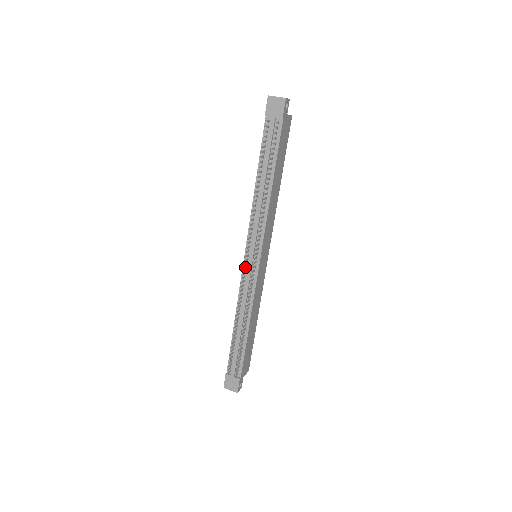
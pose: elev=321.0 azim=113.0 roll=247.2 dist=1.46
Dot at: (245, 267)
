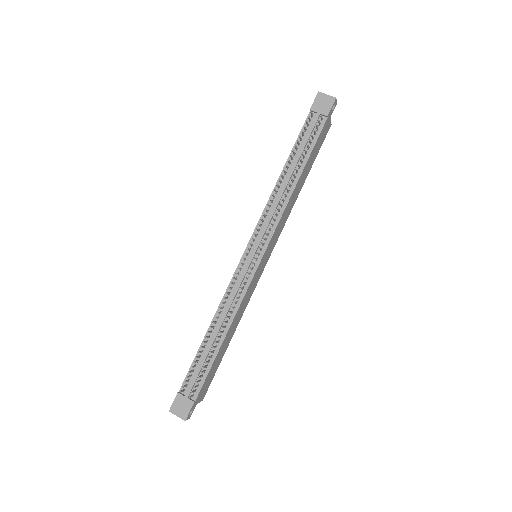
Dot at: (242, 263)
